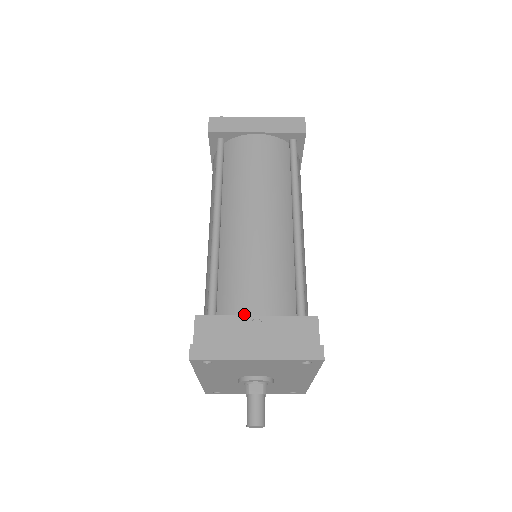
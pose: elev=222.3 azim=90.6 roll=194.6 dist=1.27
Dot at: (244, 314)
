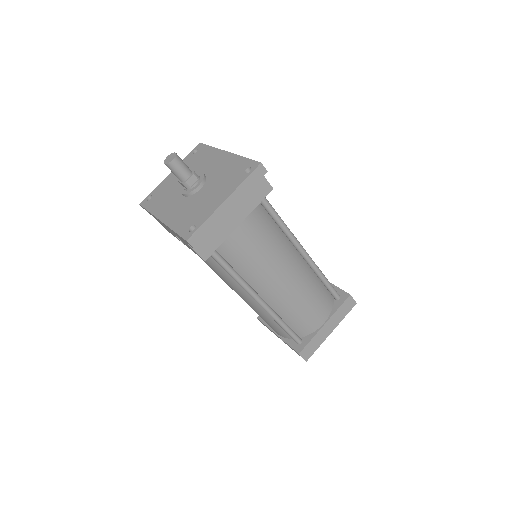
Dot at: occluded
